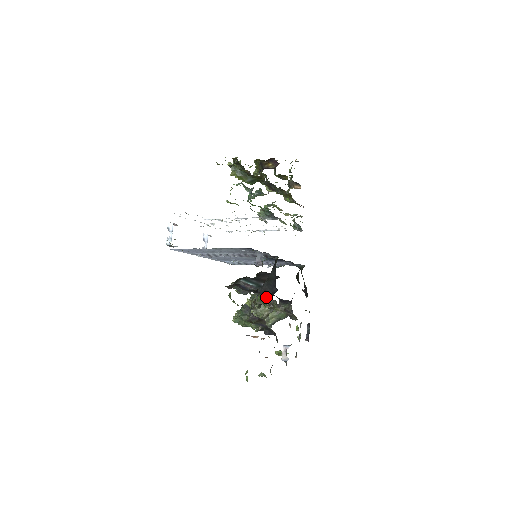
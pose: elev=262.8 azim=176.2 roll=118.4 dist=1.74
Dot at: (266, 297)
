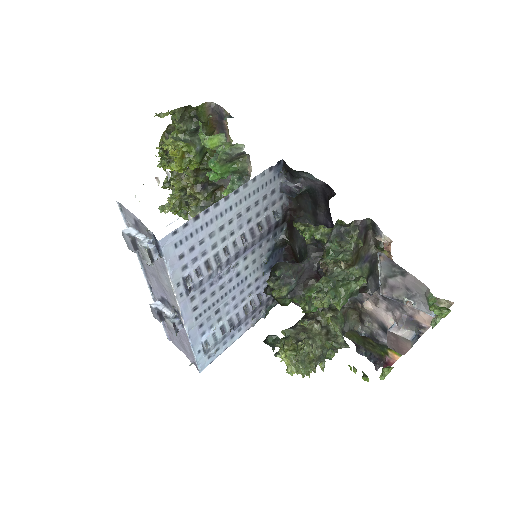
Dot at: occluded
